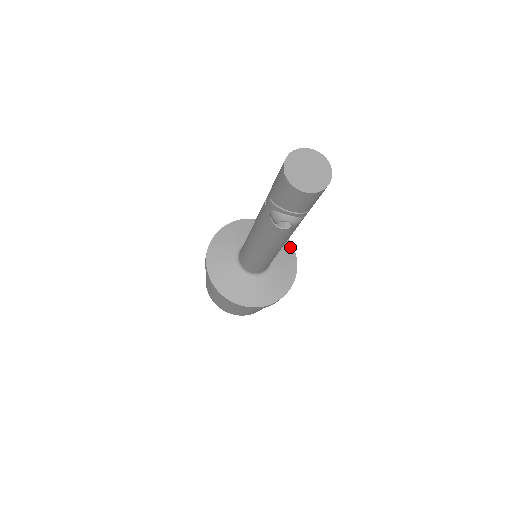
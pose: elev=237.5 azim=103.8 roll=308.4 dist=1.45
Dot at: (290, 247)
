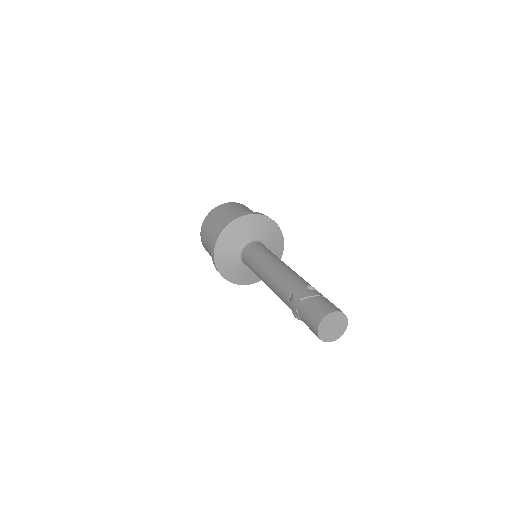
Dot at: (281, 238)
